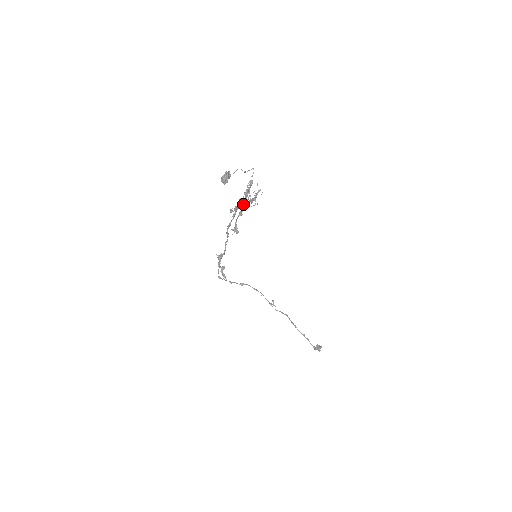
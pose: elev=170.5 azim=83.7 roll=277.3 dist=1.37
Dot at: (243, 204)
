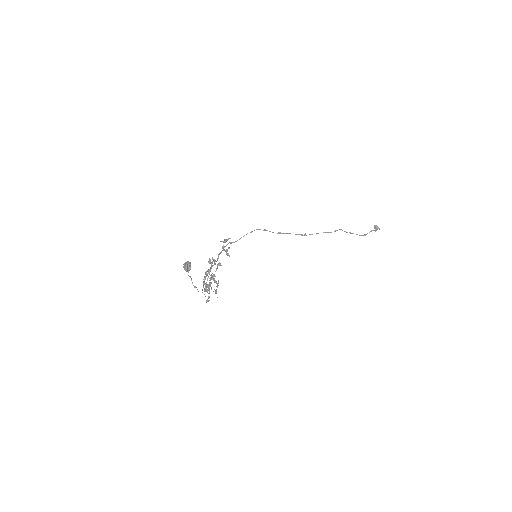
Dot at: occluded
